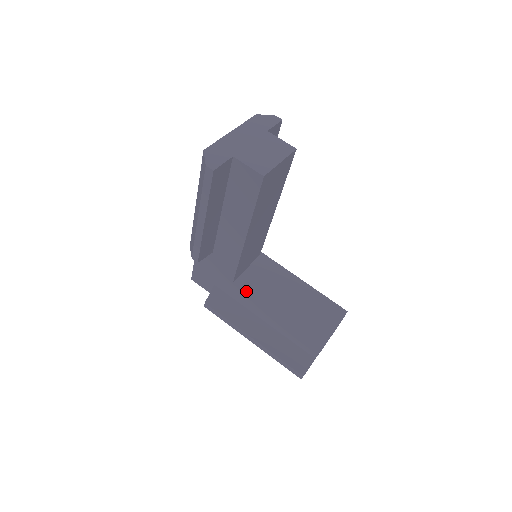
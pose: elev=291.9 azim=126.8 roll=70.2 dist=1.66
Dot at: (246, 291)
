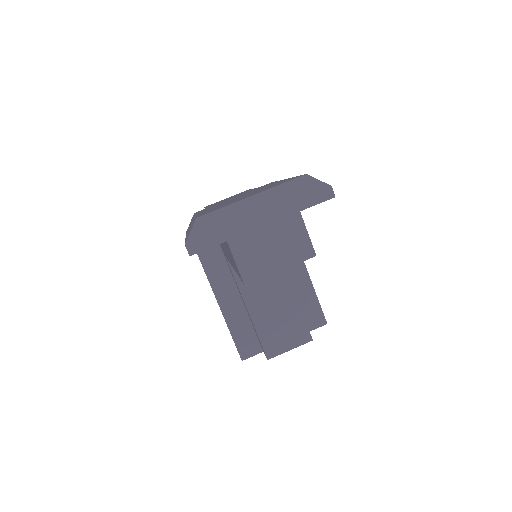
Dot at: (233, 273)
